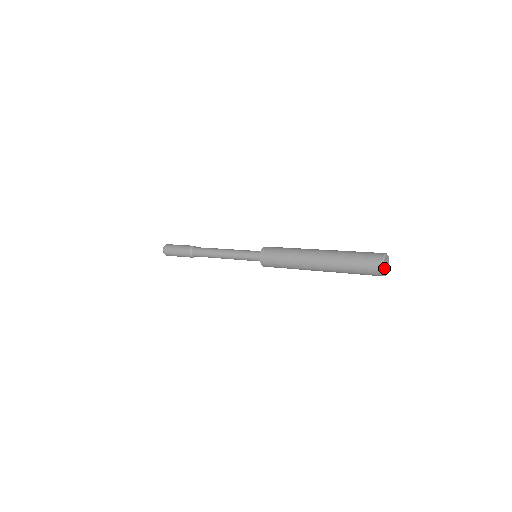
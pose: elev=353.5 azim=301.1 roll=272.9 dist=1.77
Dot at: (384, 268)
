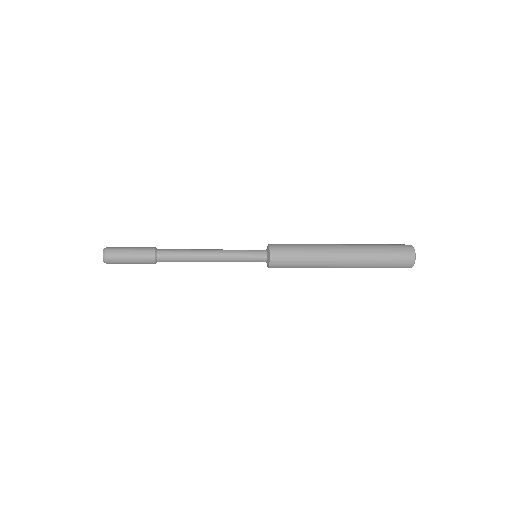
Dot at: (414, 254)
